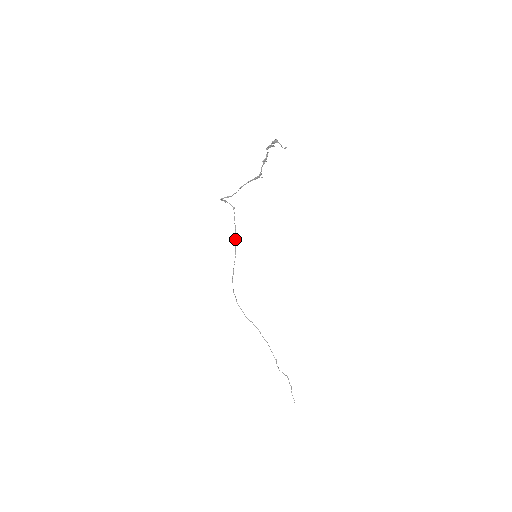
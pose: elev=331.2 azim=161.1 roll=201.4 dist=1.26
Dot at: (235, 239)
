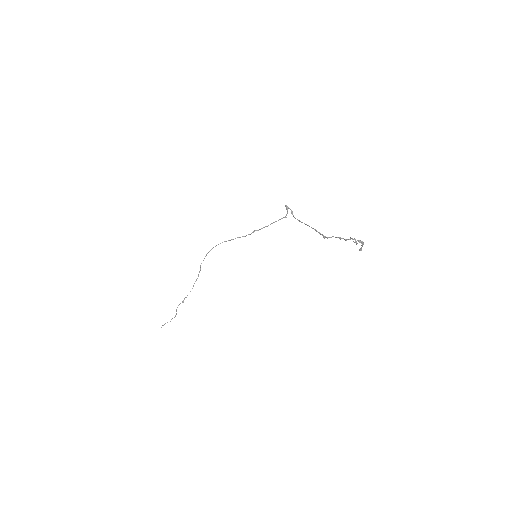
Dot at: (260, 229)
